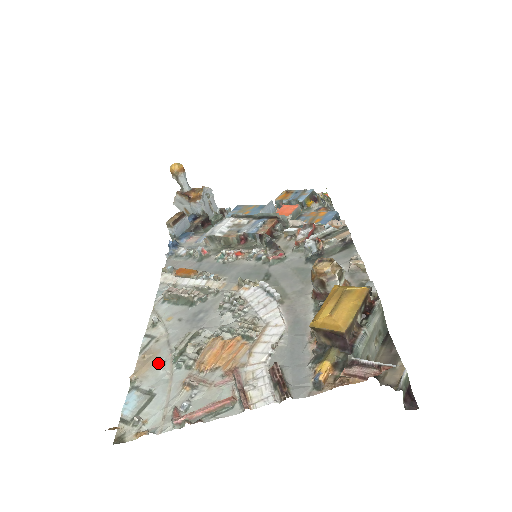
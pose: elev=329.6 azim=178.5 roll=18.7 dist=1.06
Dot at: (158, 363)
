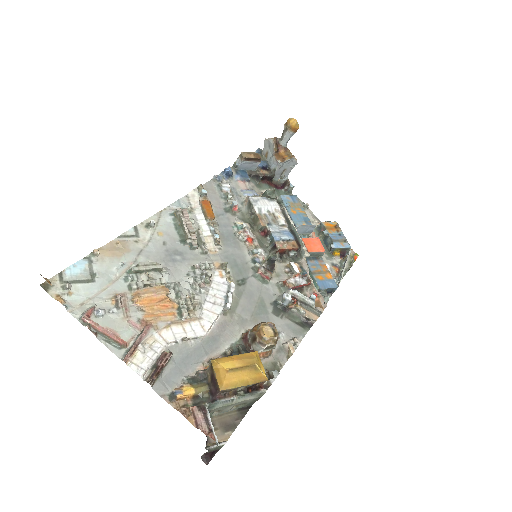
Dot at: (119, 260)
